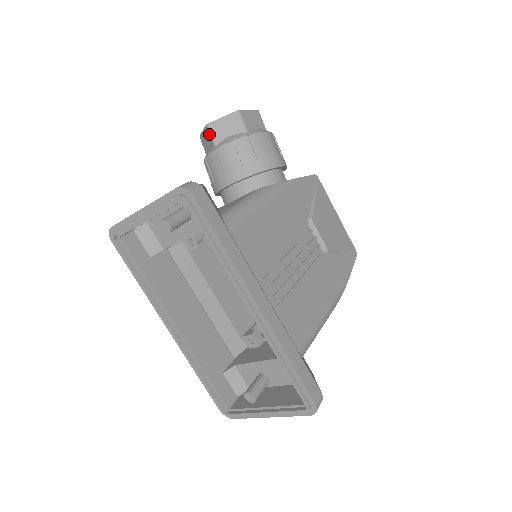
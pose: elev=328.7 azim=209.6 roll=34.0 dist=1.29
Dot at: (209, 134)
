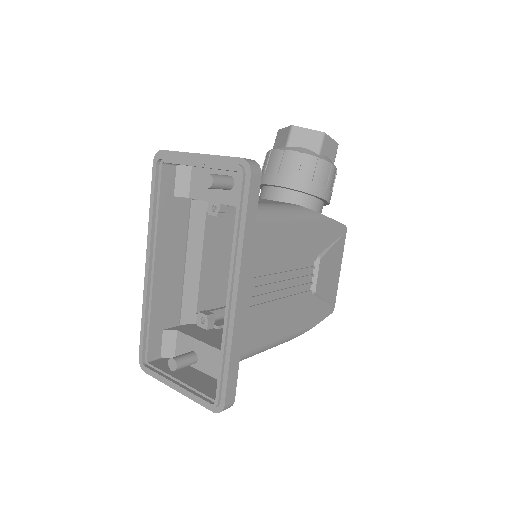
Dot at: (288, 134)
